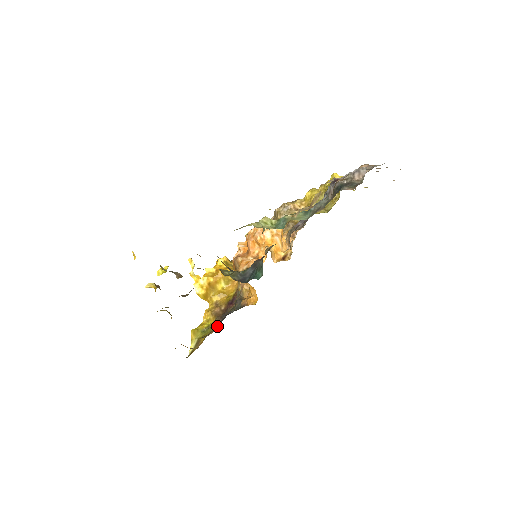
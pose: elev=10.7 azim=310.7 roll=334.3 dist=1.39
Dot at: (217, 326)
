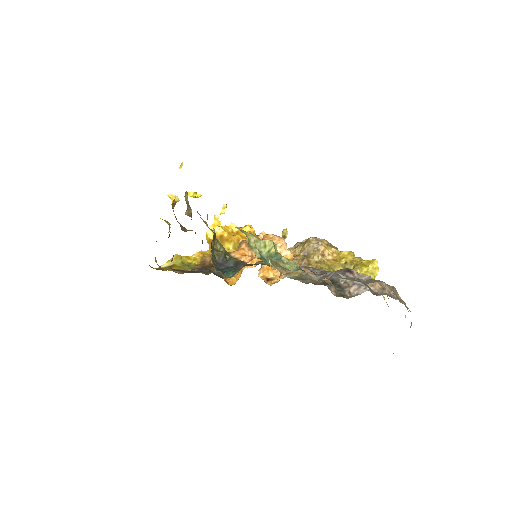
Dot at: (185, 272)
